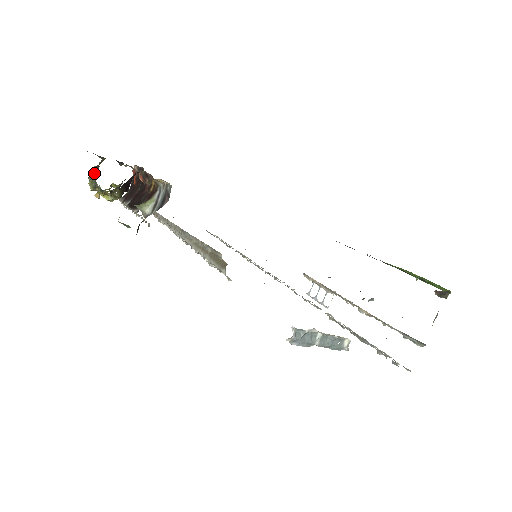
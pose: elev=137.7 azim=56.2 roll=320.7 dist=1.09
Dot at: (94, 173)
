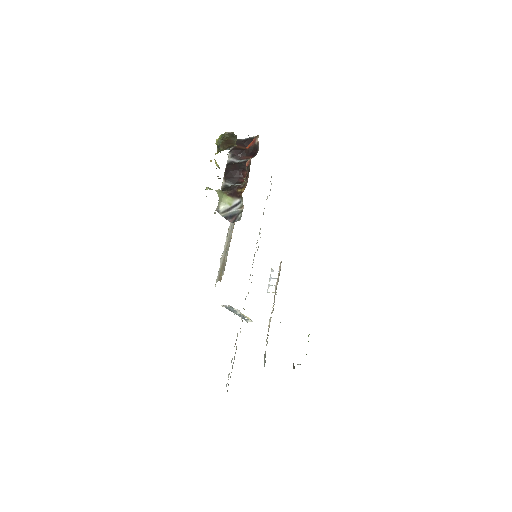
Dot at: (223, 144)
